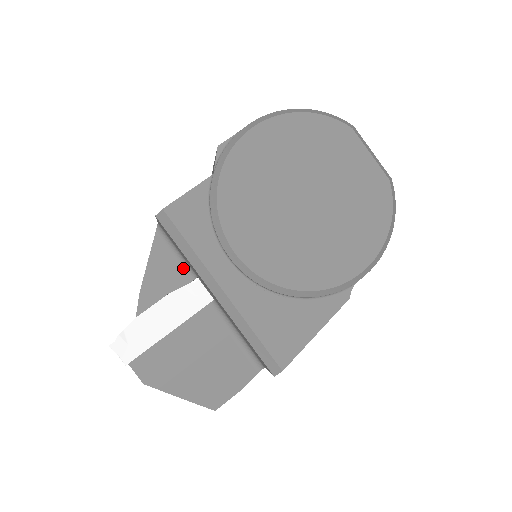
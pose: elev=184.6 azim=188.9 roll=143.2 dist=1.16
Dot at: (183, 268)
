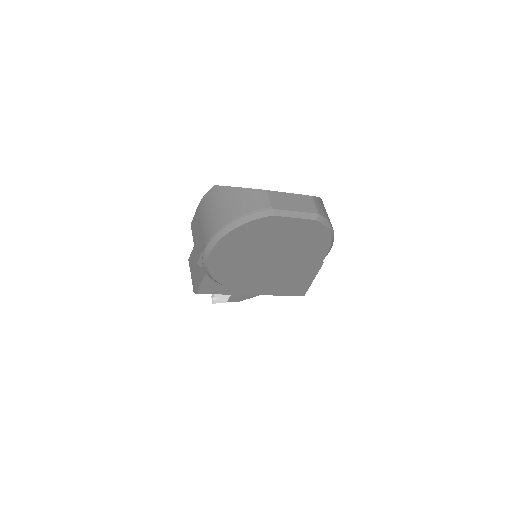
Dot at: occluded
